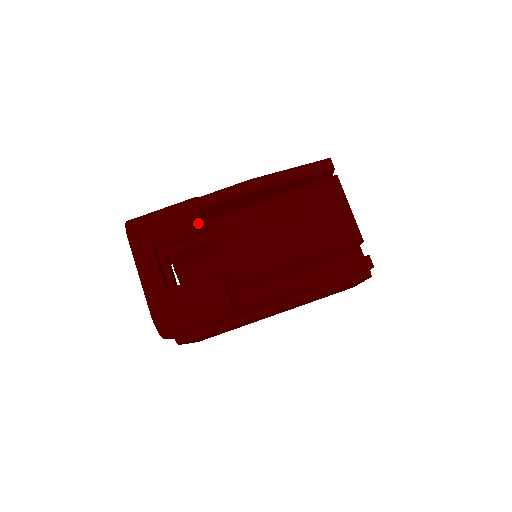
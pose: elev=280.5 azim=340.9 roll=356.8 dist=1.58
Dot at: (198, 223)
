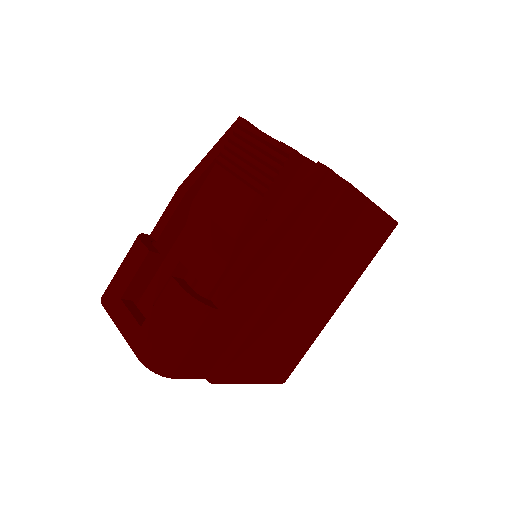
Dot at: (142, 251)
